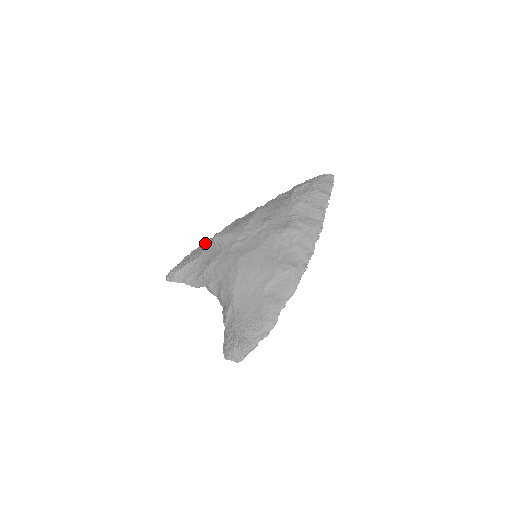
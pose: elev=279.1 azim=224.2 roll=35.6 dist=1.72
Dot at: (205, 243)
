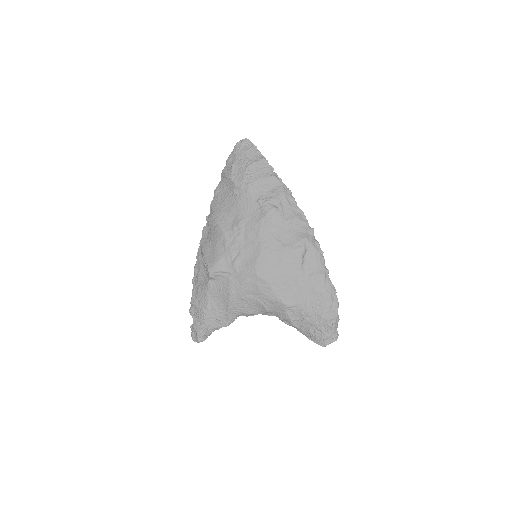
Dot at: (194, 285)
